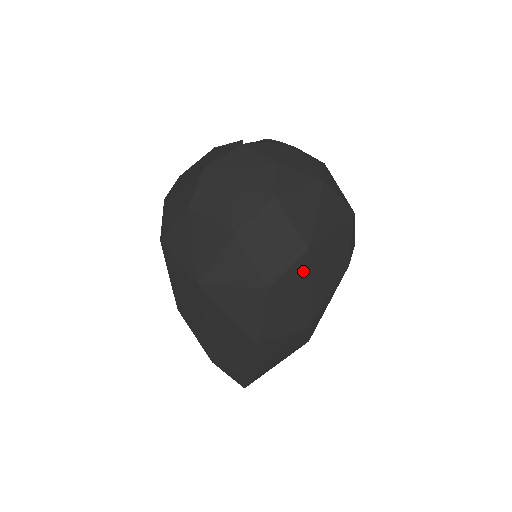
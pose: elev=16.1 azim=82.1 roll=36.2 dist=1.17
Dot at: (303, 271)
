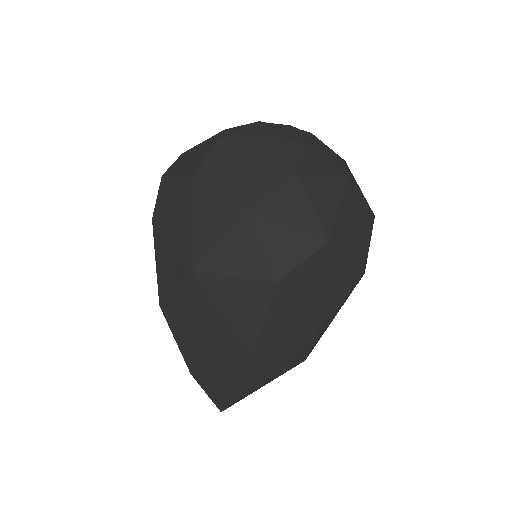
Dot at: (318, 268)
